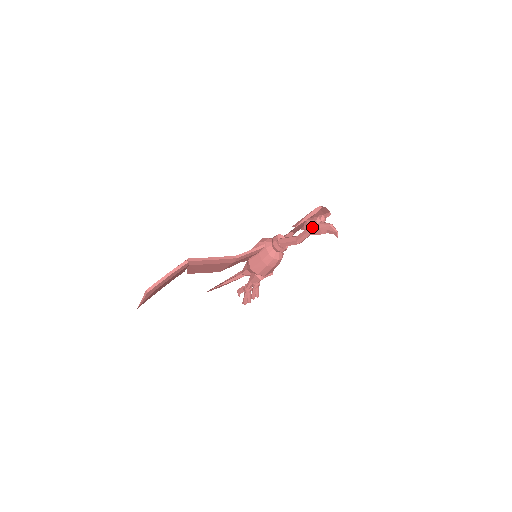
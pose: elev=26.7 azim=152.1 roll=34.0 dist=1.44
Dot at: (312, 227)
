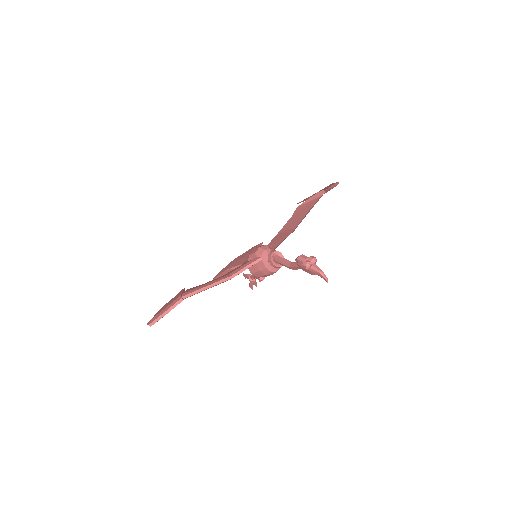
Dot at: occluded
